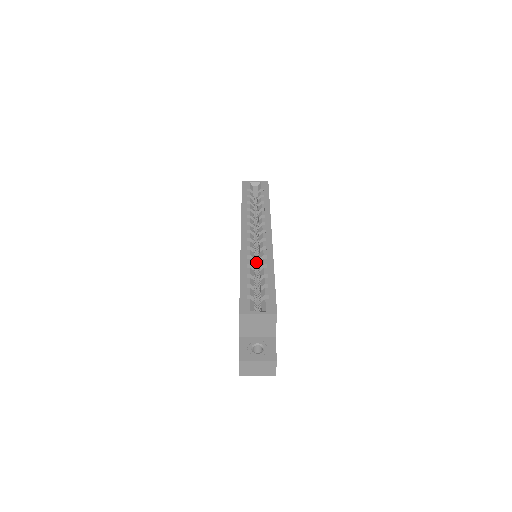
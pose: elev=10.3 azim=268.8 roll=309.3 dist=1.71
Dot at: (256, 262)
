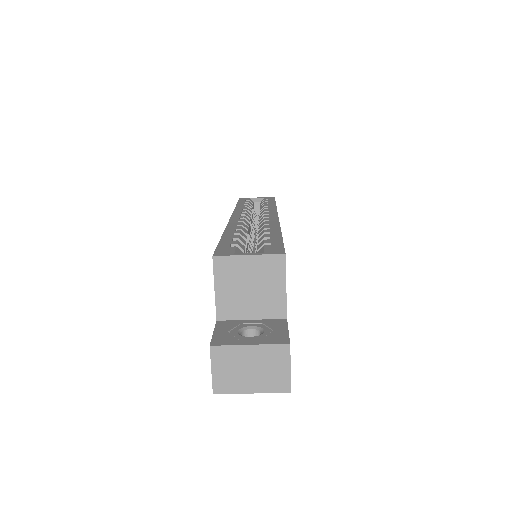
Dot at: occluded
